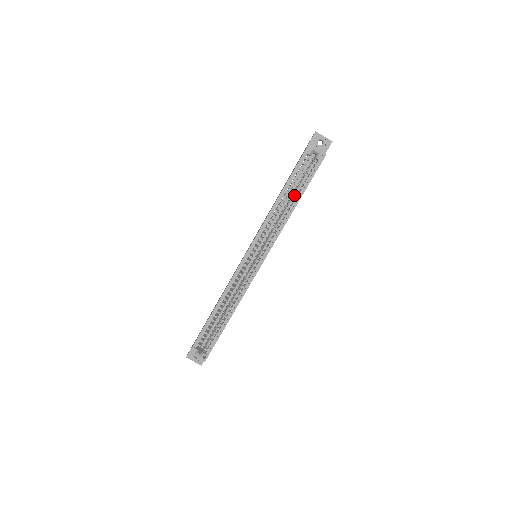
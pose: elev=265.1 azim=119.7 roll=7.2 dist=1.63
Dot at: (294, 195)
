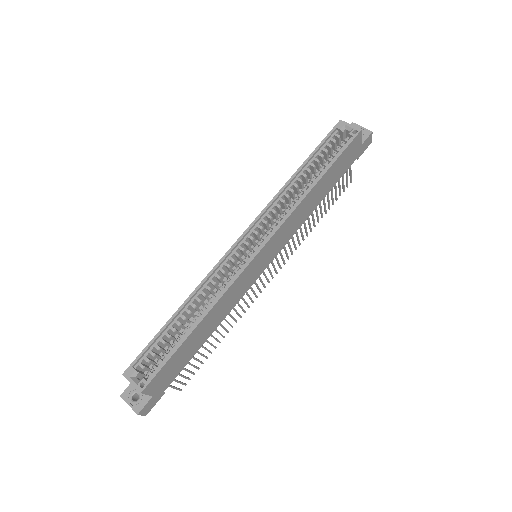
Dot at: (316, 173)
